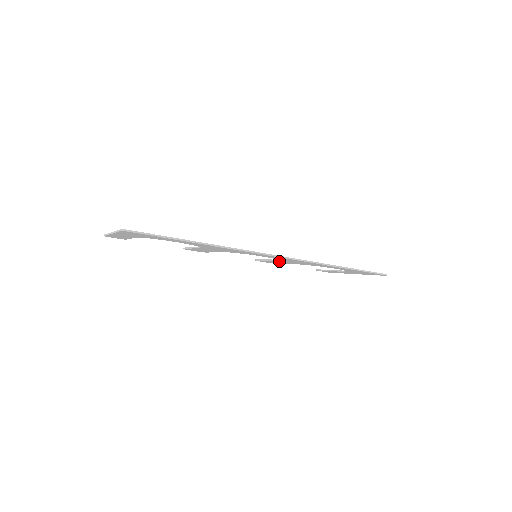
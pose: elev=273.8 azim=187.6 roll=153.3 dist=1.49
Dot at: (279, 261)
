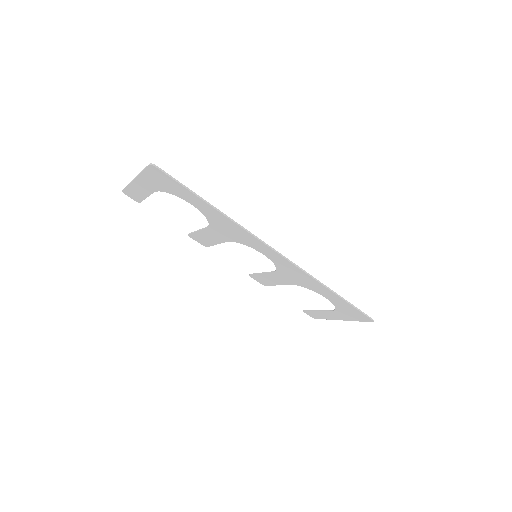
Dot at: (274, 274)
